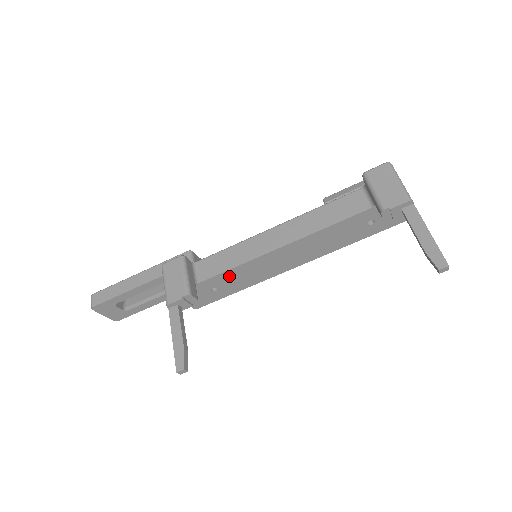
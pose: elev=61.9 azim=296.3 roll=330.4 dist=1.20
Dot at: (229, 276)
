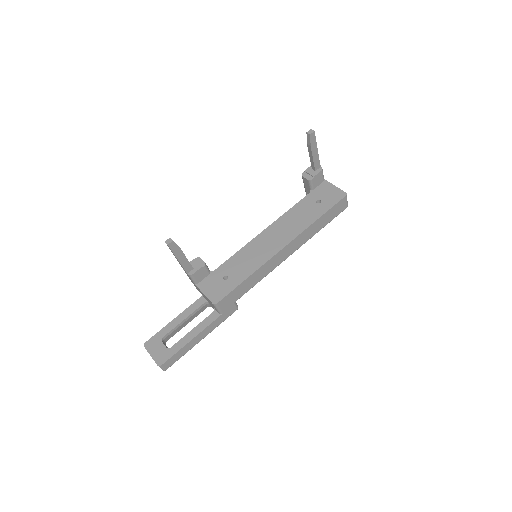
Dot at: (234, 263)
